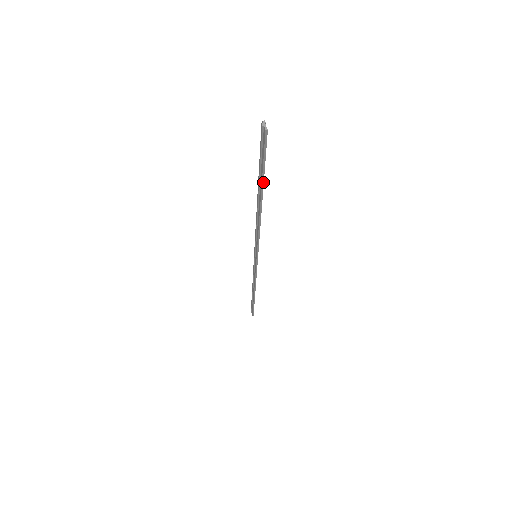
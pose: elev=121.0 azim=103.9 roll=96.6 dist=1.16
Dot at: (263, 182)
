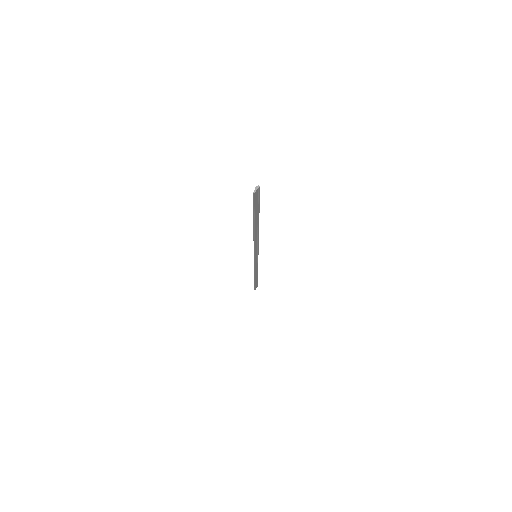
Dot at: (254, 218)
